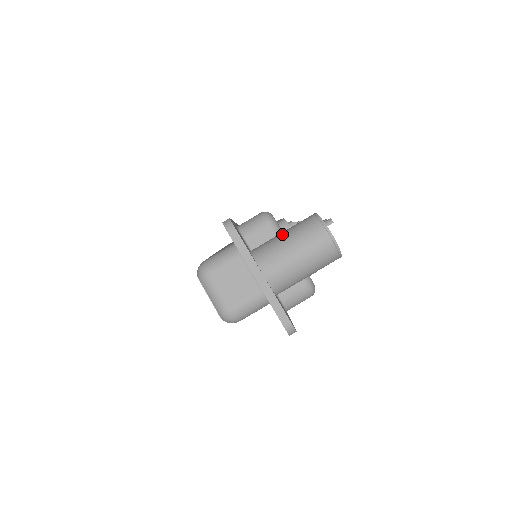
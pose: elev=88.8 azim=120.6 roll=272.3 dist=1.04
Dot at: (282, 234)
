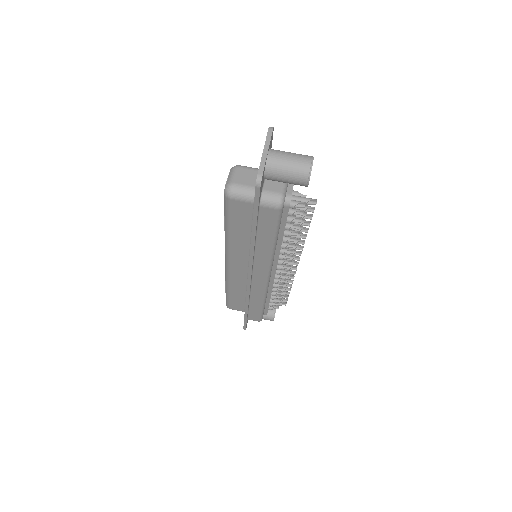
Dot at: occluded
